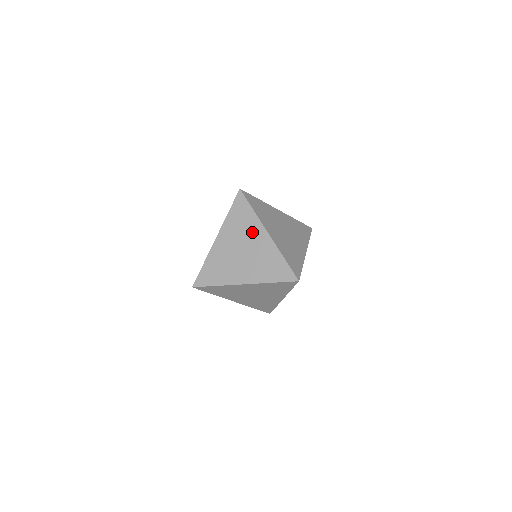
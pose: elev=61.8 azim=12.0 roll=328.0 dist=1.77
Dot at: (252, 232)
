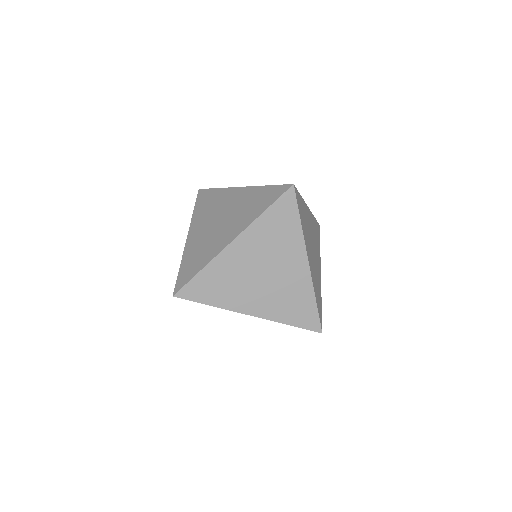
Dot at: (223, 200)
